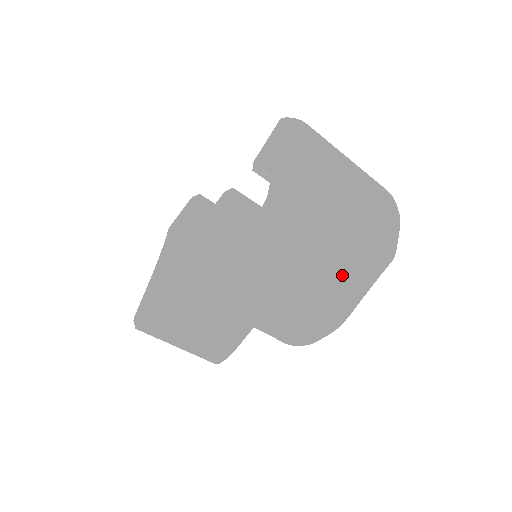
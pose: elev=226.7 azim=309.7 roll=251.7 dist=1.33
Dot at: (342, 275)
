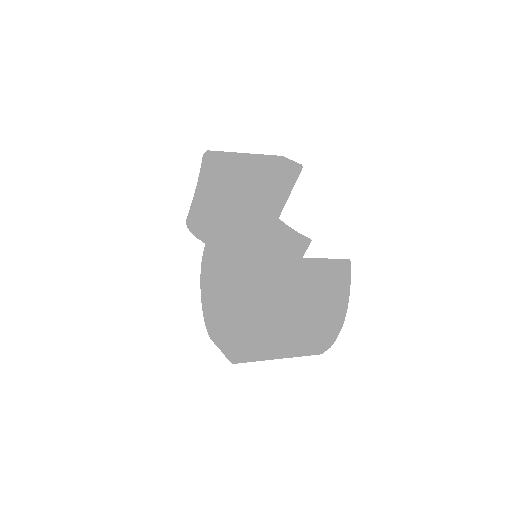
Dot at: occluded
